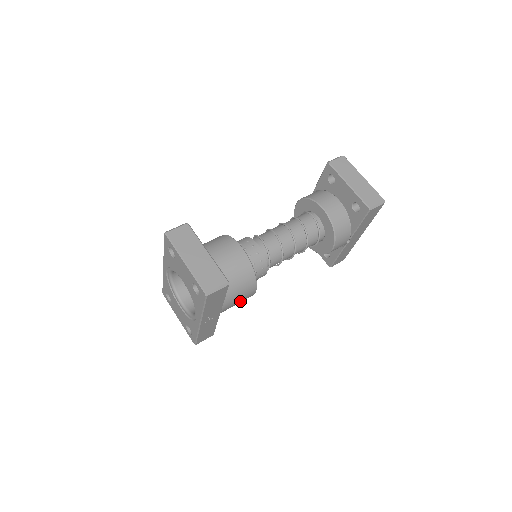
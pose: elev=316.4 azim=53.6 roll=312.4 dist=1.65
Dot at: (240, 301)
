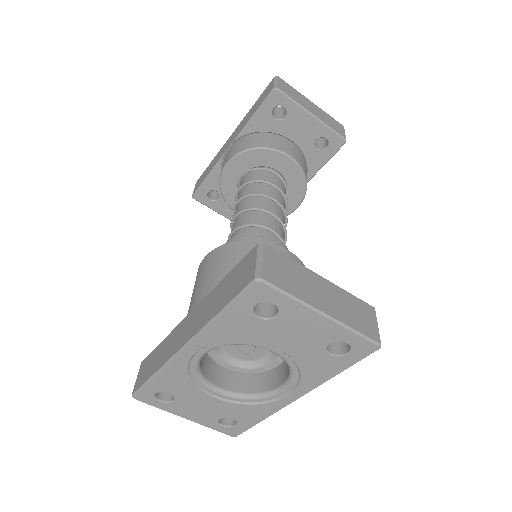
Dot at: occluded
